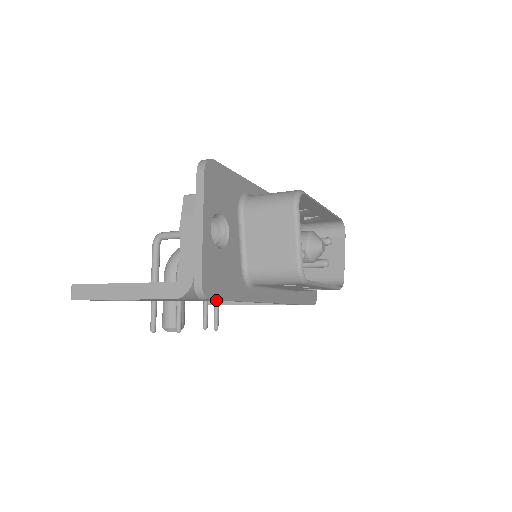
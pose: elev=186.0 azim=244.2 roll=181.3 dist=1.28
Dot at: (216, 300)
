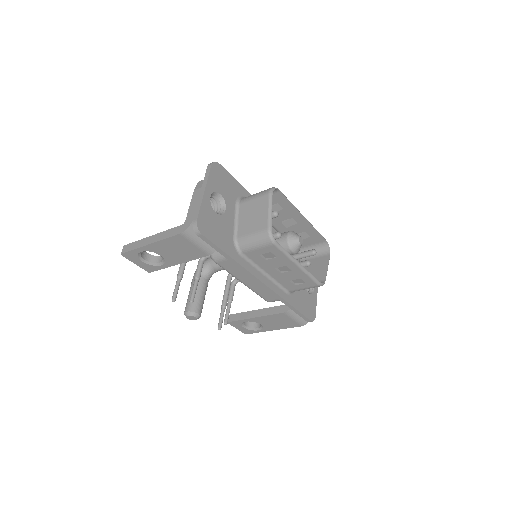
Dot at: occluded
